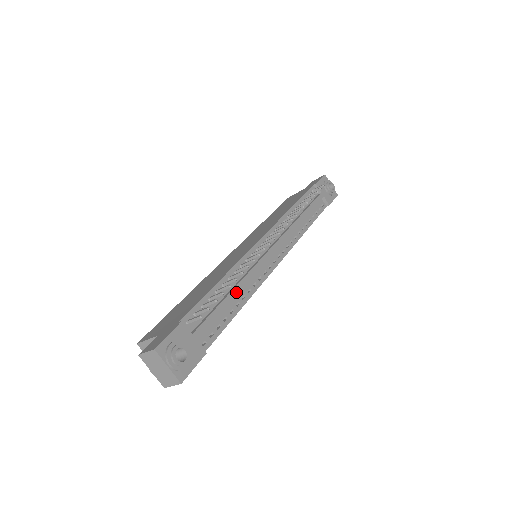
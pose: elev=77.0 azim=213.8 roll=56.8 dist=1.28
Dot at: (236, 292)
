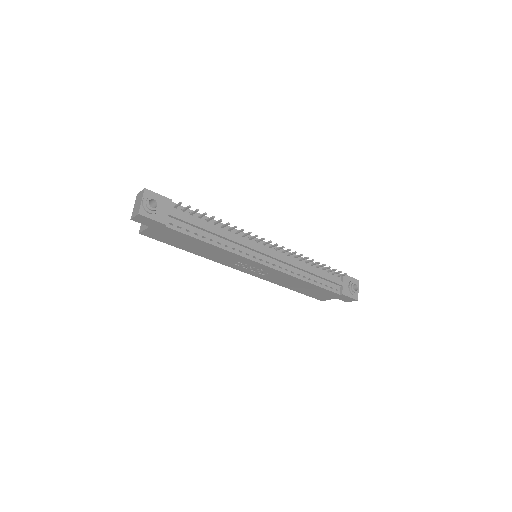
Dot at: (217, 232)
